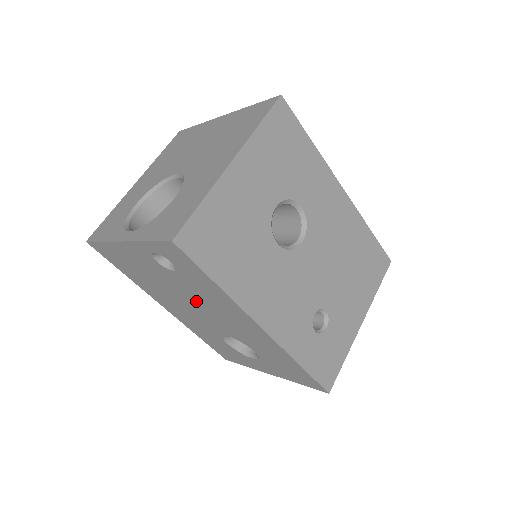
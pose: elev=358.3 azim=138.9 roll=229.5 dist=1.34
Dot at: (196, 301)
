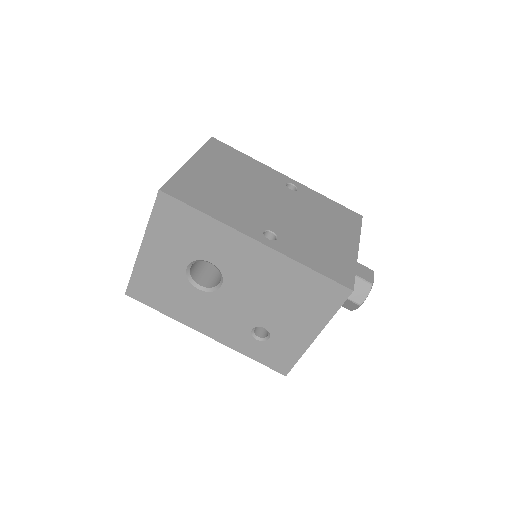
Dot at: occluded
